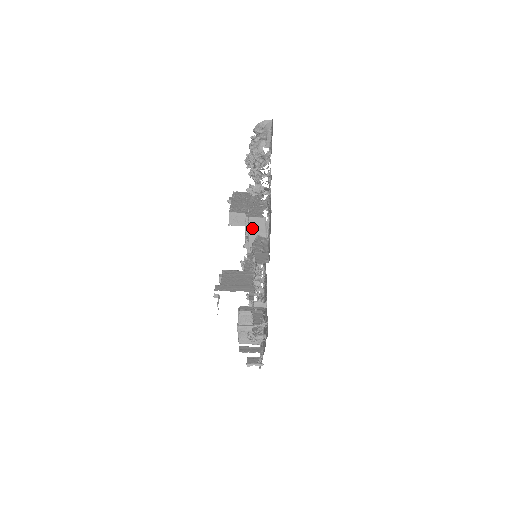
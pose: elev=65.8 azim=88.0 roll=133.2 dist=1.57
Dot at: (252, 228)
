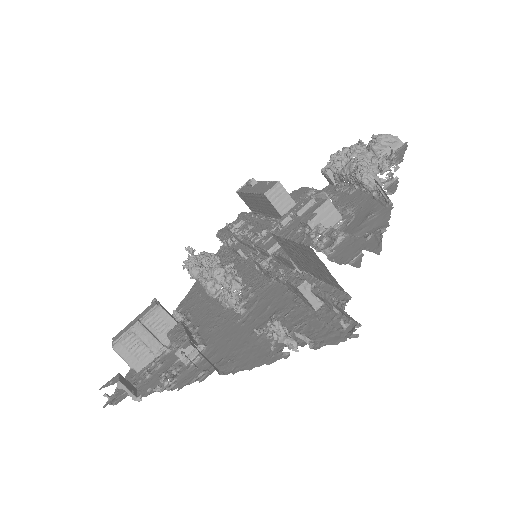
Dot at: (320, 214)
